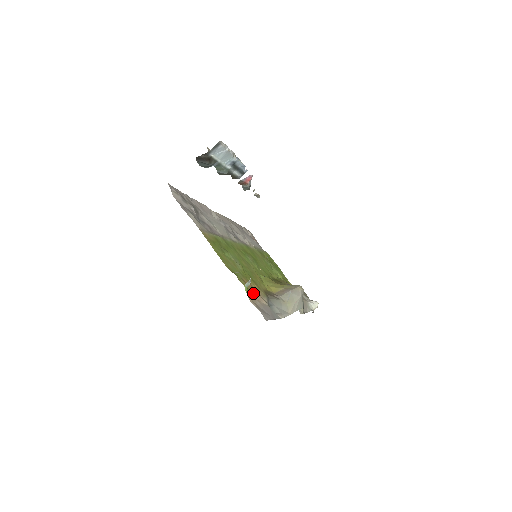
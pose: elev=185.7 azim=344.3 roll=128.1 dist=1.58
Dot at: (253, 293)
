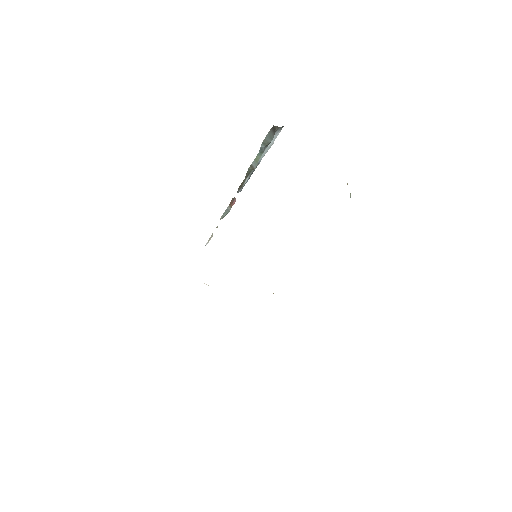
Dot at: occluded
